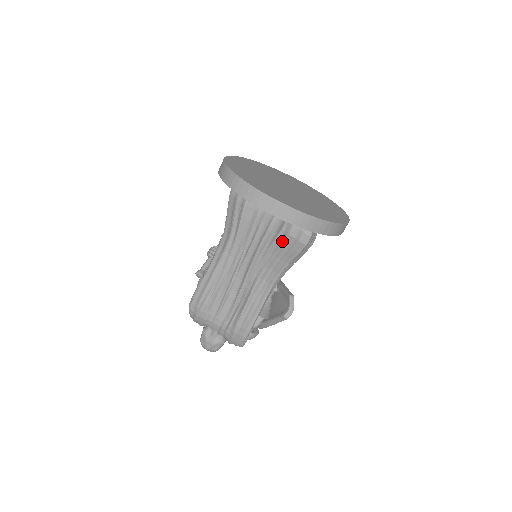
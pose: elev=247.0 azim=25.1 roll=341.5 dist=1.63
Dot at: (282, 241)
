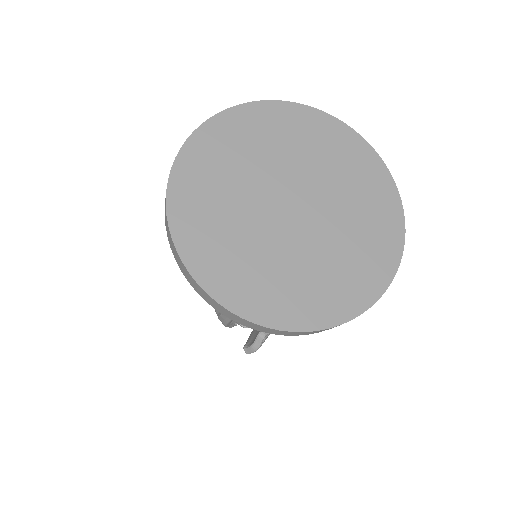
Dot at: occluded
